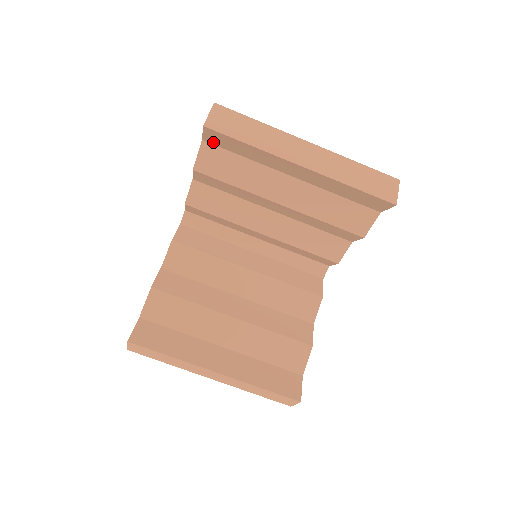
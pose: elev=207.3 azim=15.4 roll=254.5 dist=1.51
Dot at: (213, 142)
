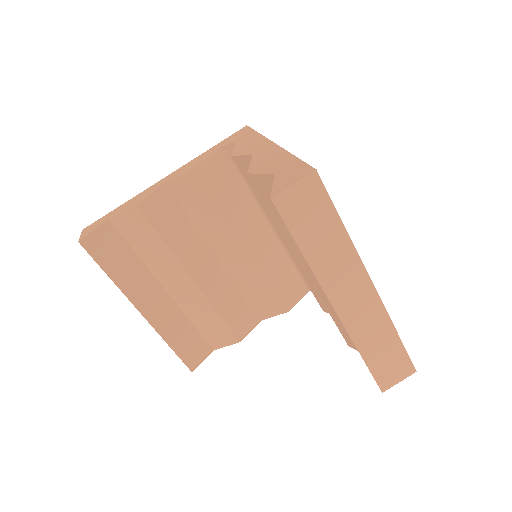
Dot at: occluded
